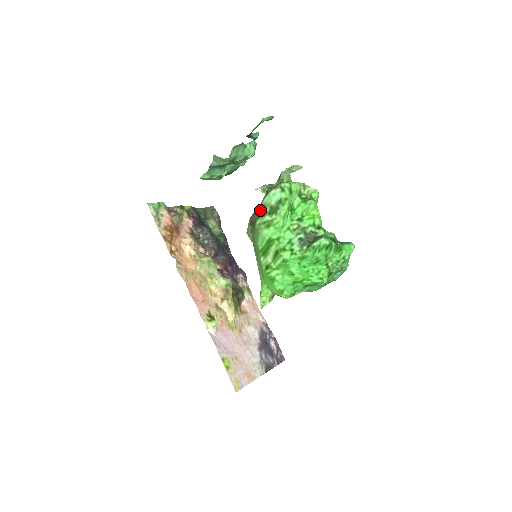
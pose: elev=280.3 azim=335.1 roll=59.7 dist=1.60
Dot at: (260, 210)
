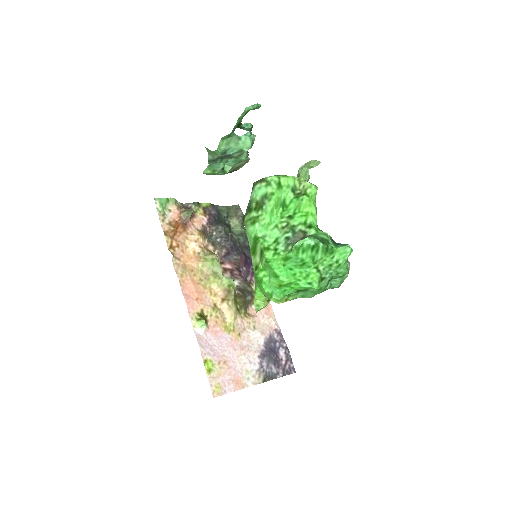
Dot at: (248, 206)
